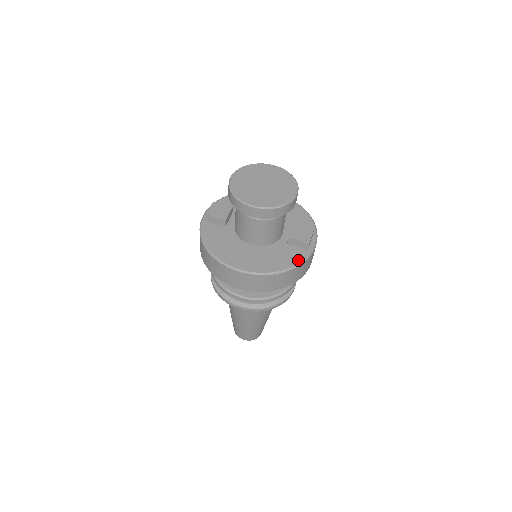
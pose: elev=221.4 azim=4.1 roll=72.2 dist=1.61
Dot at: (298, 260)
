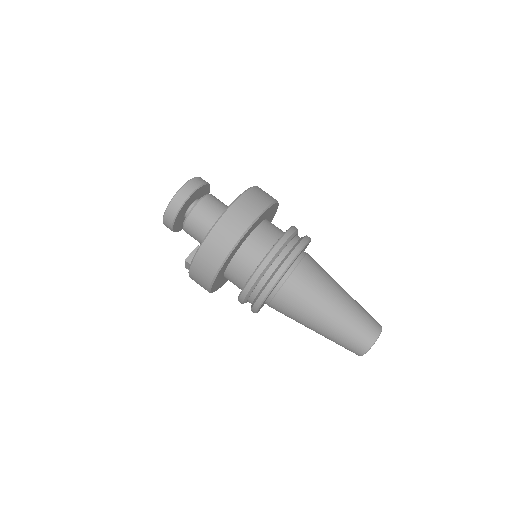
Dot at: occluded
